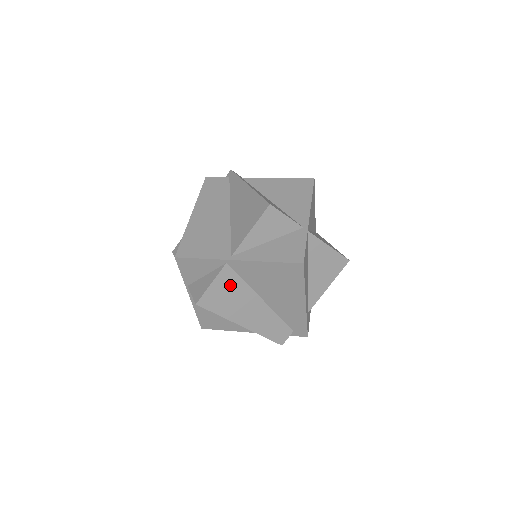
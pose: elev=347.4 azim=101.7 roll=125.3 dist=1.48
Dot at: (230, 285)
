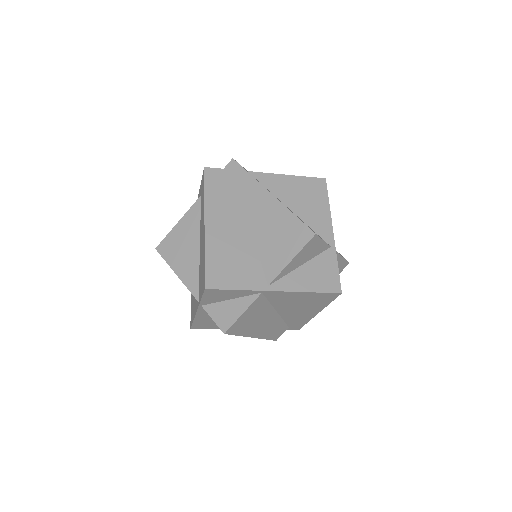
Dot at: (257, 309)
